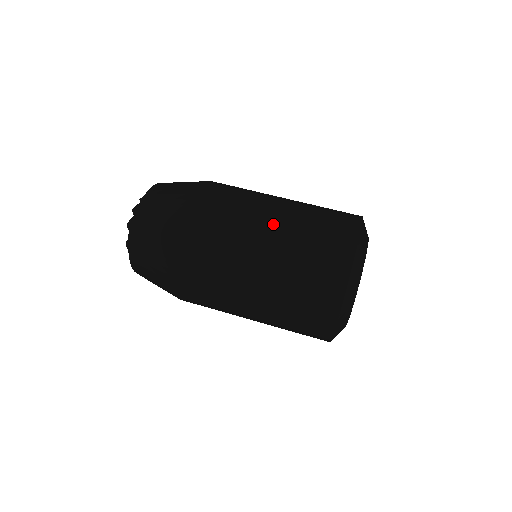
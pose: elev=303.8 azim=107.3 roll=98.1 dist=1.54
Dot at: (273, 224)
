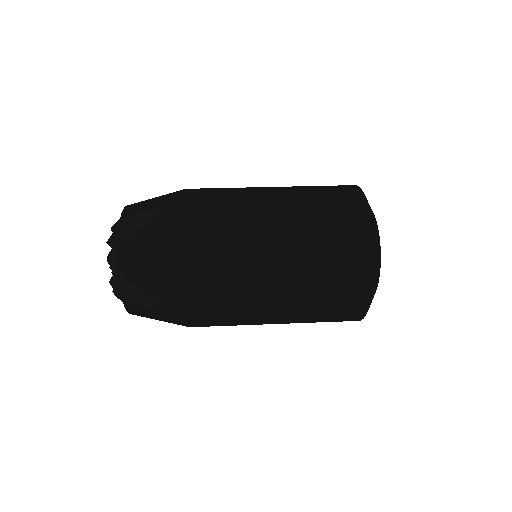
Dot at: (279, 212)
